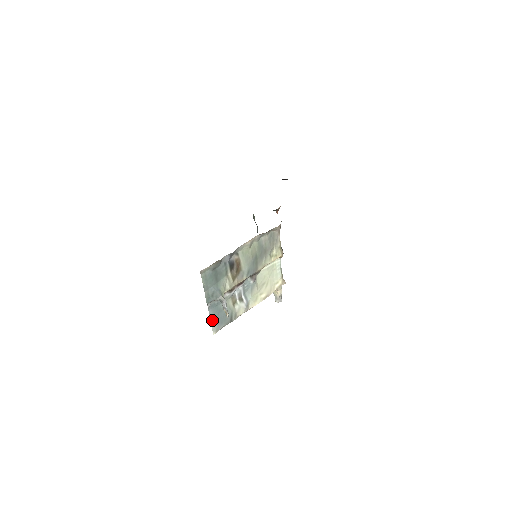
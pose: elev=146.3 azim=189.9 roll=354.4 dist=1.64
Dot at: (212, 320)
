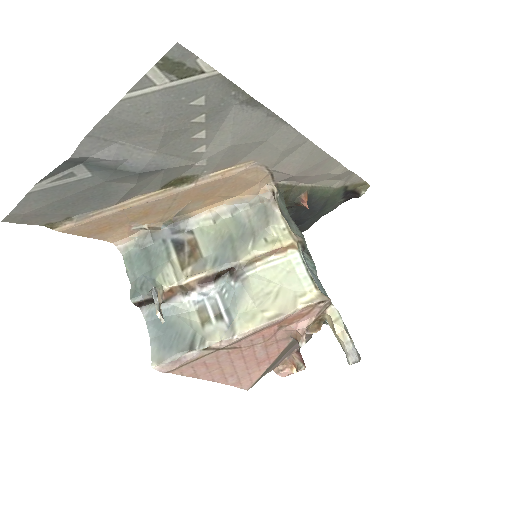
Dot at: (153, 341)
